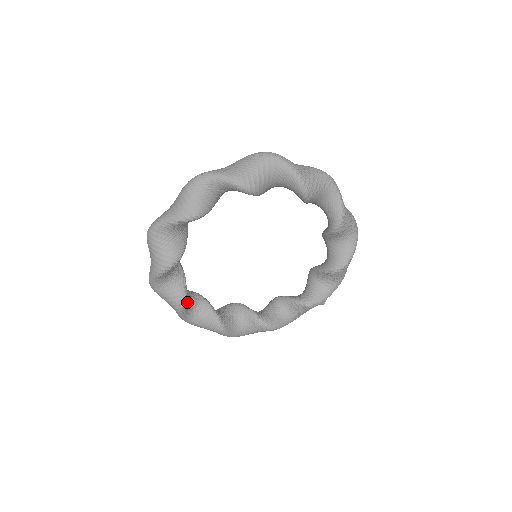
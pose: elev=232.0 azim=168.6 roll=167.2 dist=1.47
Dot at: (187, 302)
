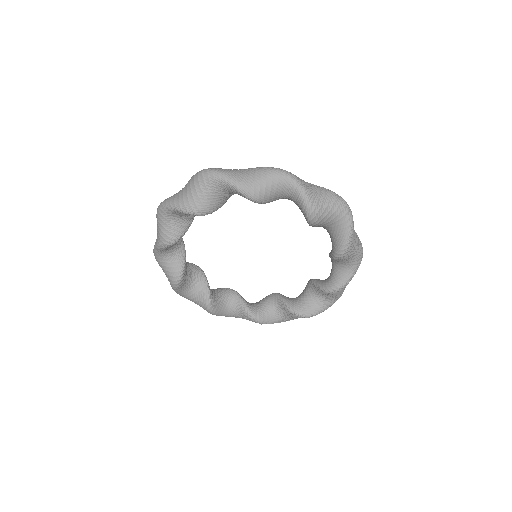
Dot at: occluded
